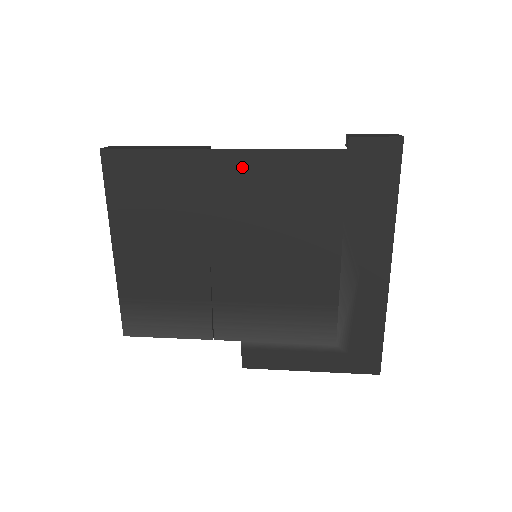
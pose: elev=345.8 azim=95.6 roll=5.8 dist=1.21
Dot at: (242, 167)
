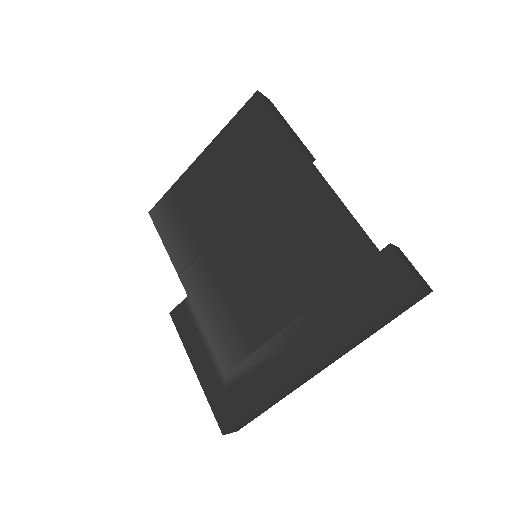
Dot at: (309, 186)
